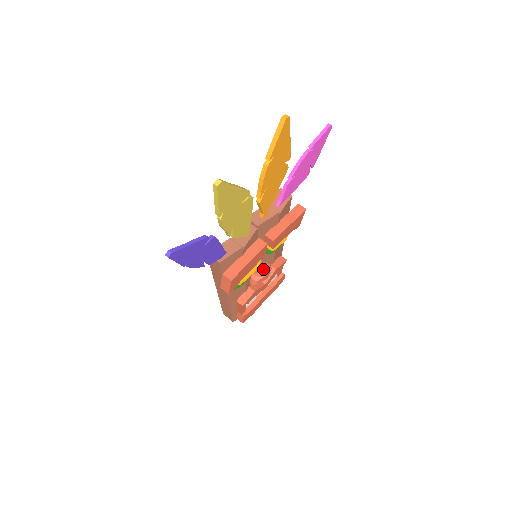
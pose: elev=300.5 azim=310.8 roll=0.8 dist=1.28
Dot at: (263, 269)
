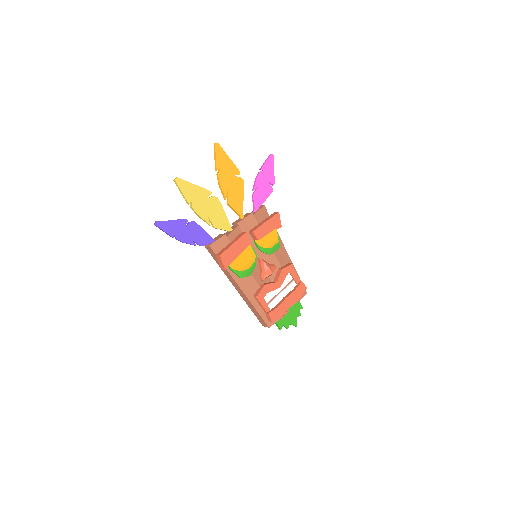
Dot at: (264, 264)
